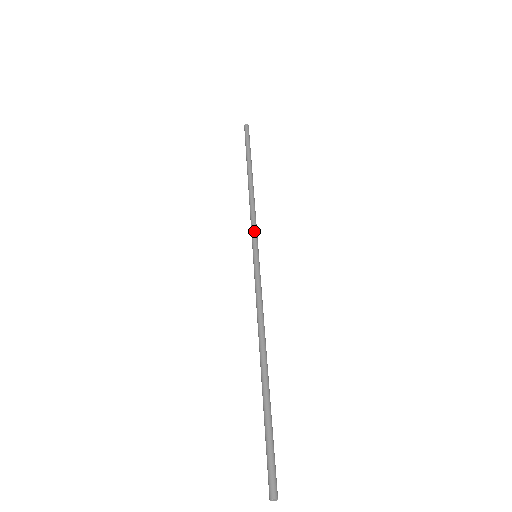
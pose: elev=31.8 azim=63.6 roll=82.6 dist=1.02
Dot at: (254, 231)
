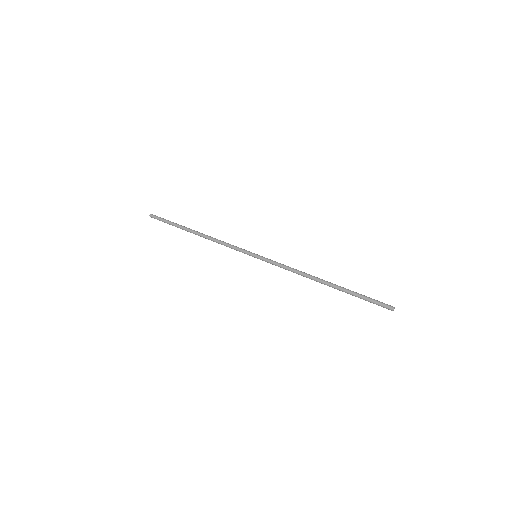
Dot at: (240, 248)
